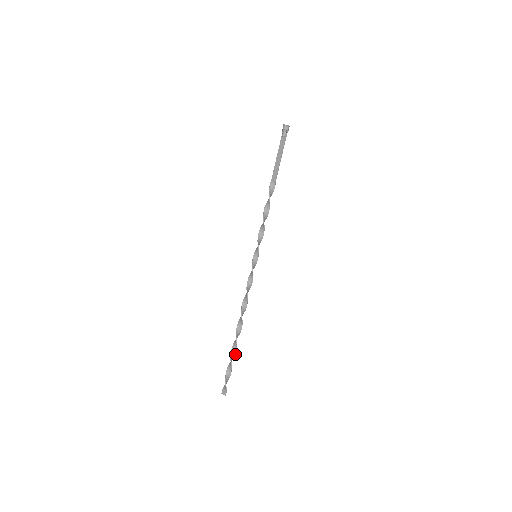
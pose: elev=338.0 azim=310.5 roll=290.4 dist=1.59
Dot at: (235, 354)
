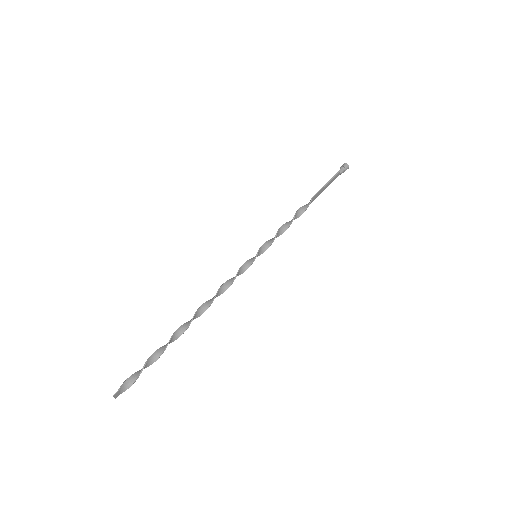
Dot at: (164, 350)
